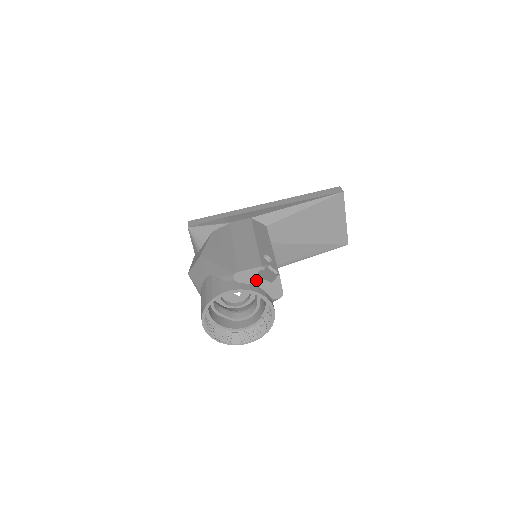
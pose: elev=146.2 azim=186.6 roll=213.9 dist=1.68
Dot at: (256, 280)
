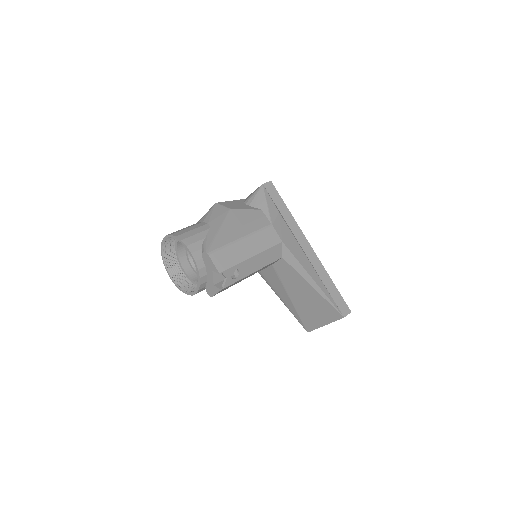
Dot at: (210, 271)
